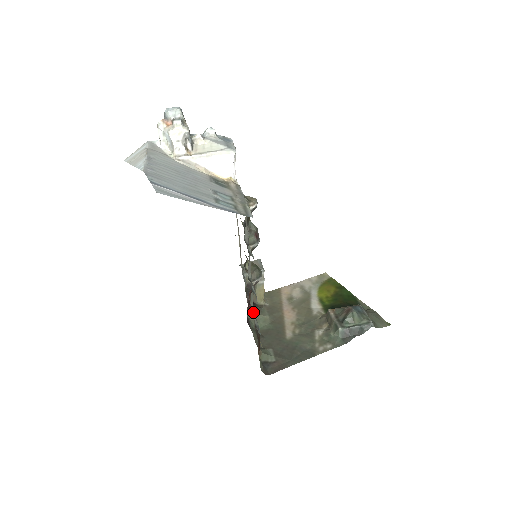
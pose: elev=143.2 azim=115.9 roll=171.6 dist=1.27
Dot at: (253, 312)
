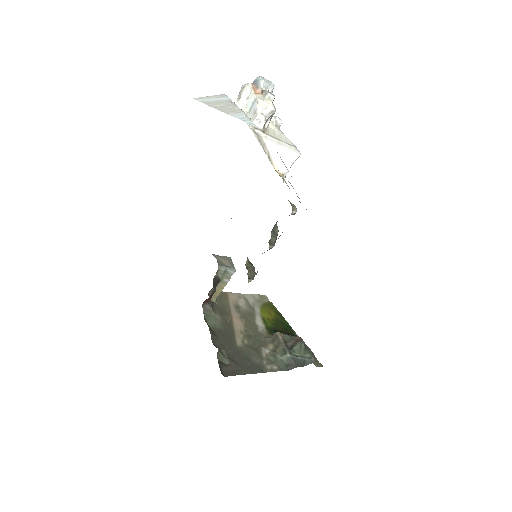
Dot at: occluded
